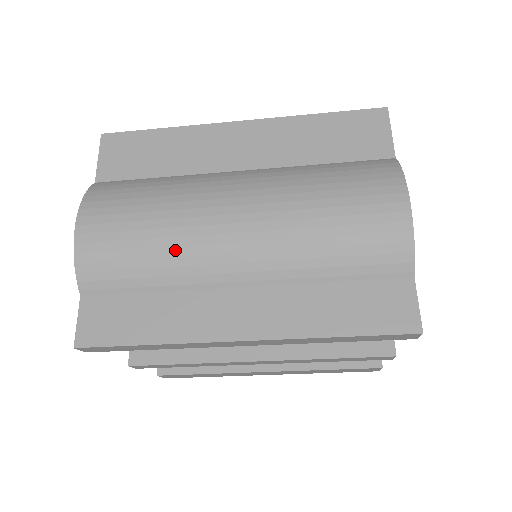
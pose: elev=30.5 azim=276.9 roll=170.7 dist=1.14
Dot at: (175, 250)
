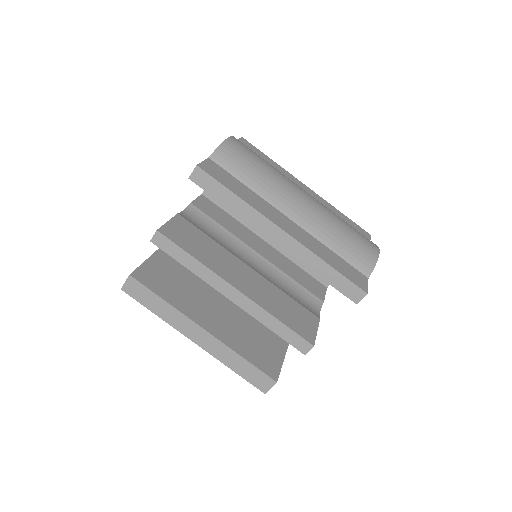
Dot at: (272, 180)
